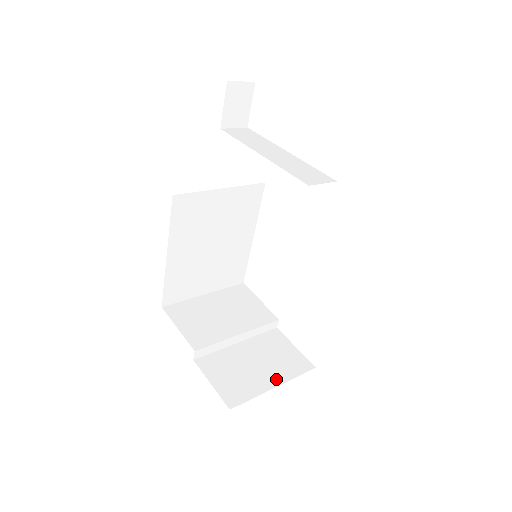
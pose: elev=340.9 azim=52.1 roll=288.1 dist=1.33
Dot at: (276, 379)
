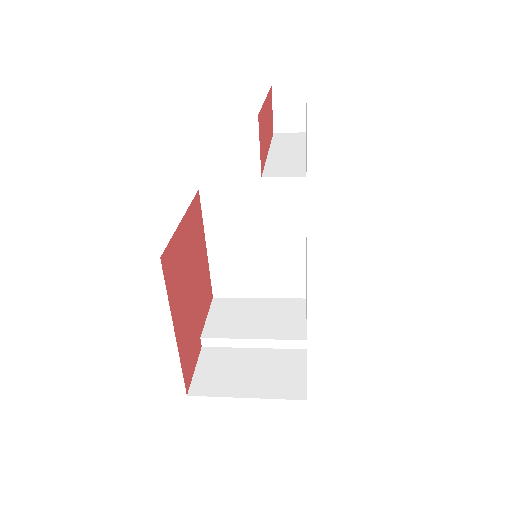
Dot at: (254, 391)
